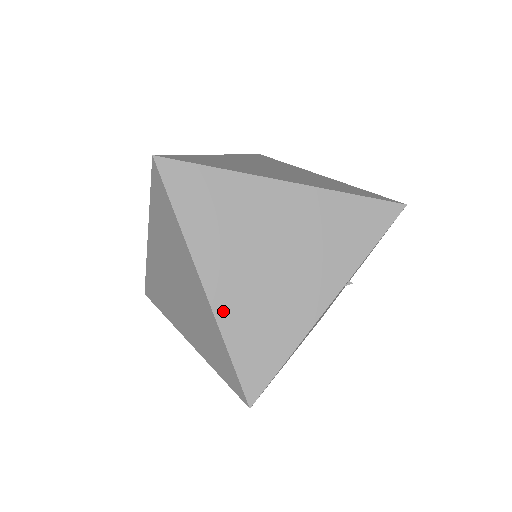
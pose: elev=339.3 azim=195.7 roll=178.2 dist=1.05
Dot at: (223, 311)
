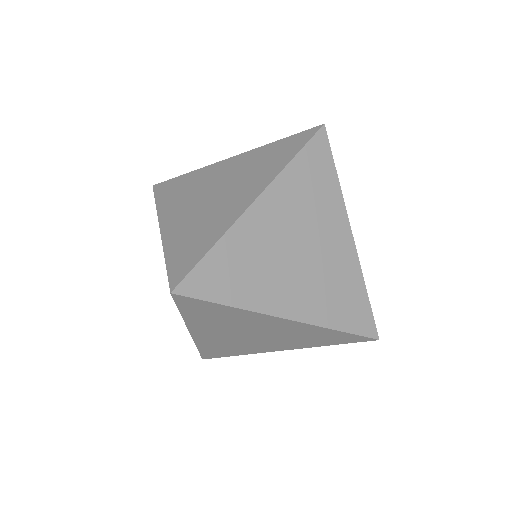
Dot at: (313, 316)
